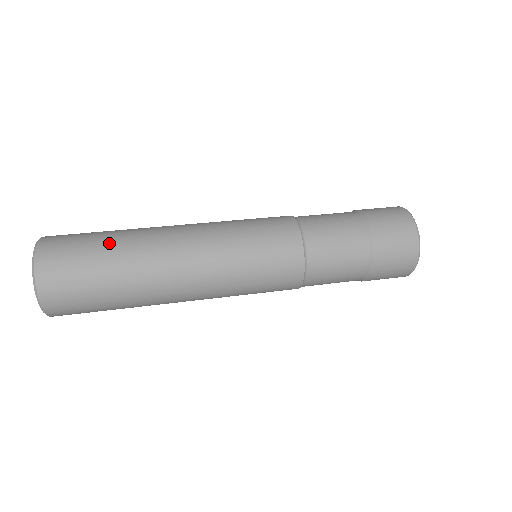
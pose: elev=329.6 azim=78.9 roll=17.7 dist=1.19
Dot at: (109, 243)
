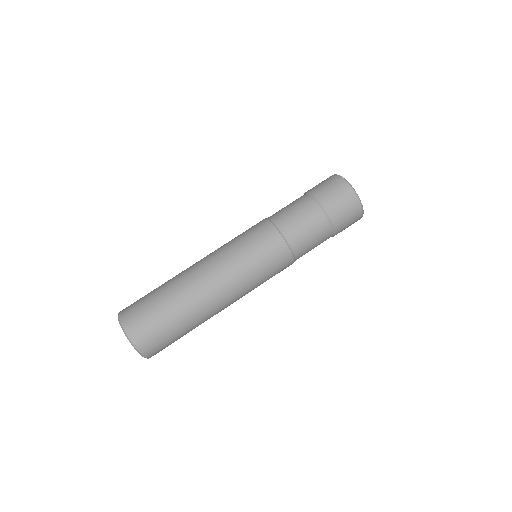
Dot at: (178, 322)
